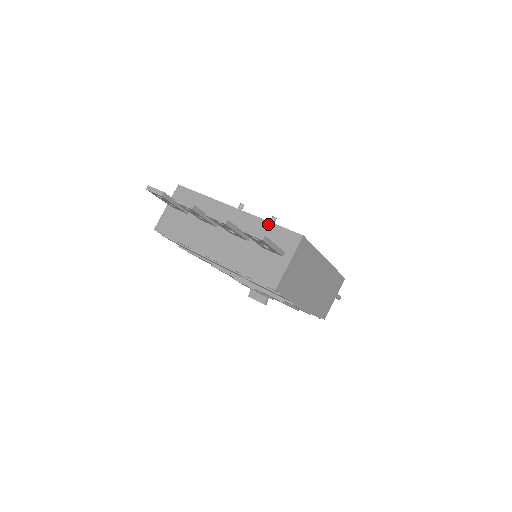
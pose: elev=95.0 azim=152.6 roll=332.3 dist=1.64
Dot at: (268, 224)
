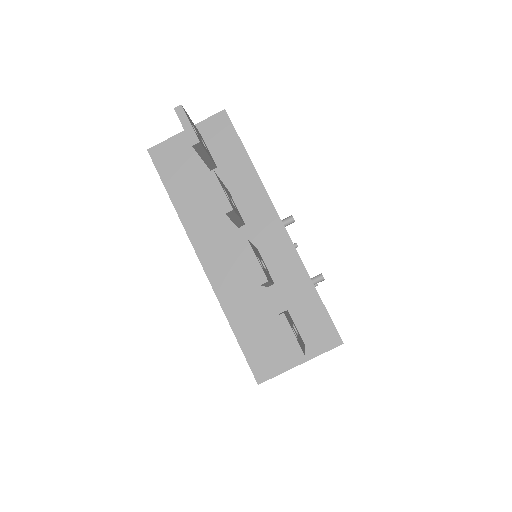
Dot at: (310, 287)
